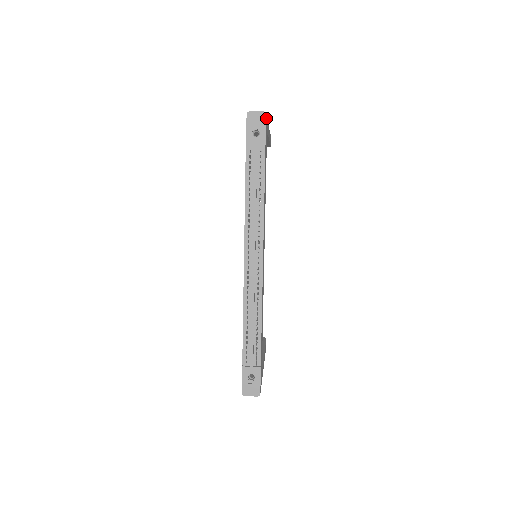
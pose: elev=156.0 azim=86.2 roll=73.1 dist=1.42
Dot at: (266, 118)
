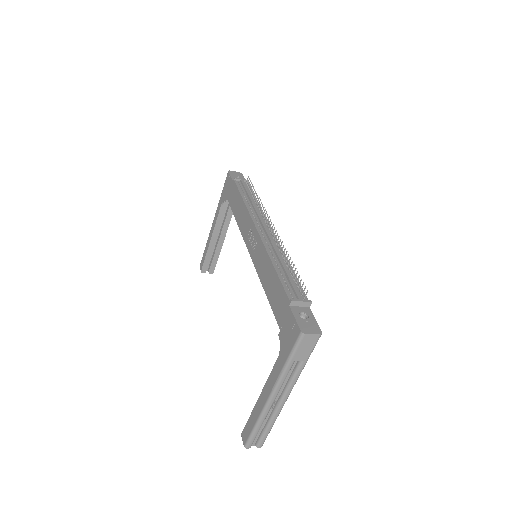
Dot at: occluded
